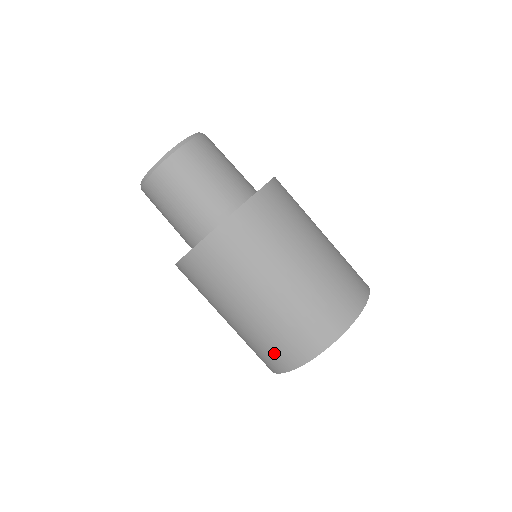
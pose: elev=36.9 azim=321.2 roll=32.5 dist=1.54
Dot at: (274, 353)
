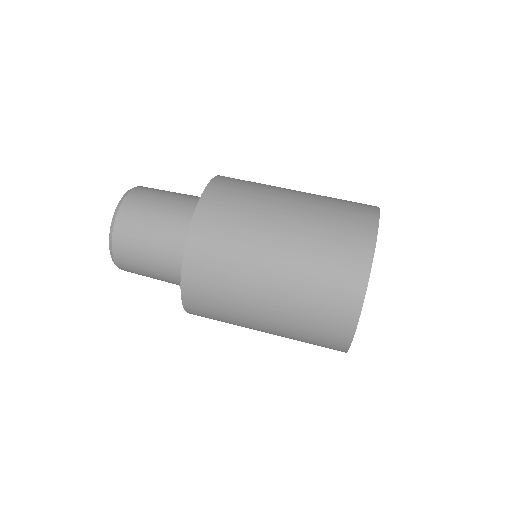
Dot at: occluded
